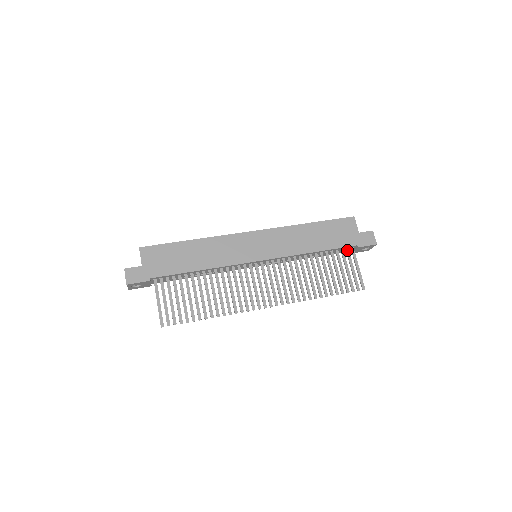
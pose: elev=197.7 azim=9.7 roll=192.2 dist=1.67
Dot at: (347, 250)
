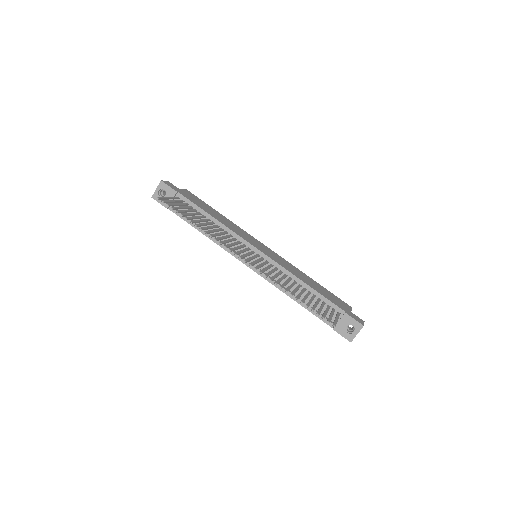
Dot at: (334, 309)
